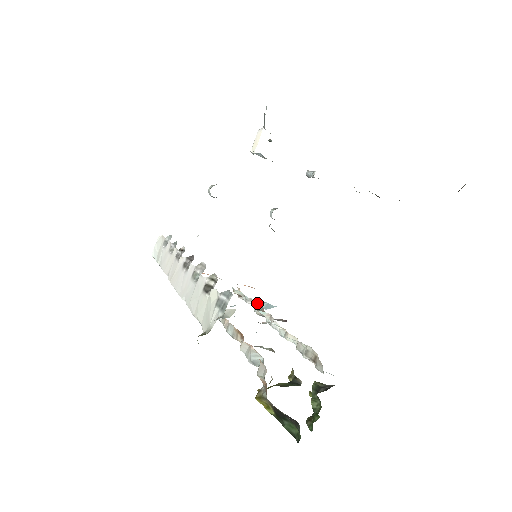
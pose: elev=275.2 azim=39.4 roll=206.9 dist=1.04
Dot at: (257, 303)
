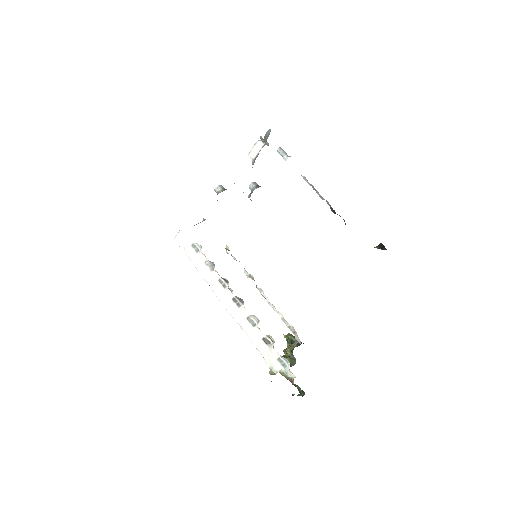
Dot at: occluded
